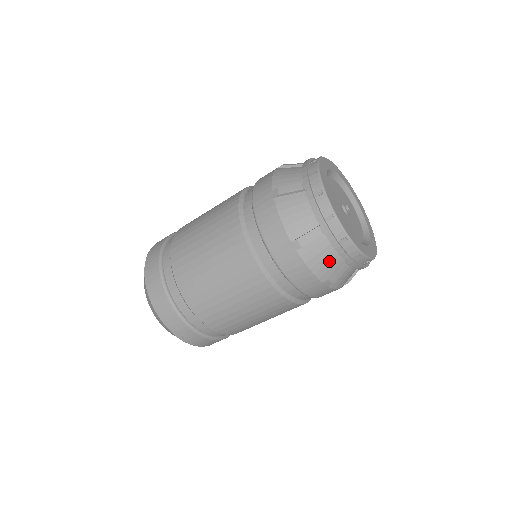
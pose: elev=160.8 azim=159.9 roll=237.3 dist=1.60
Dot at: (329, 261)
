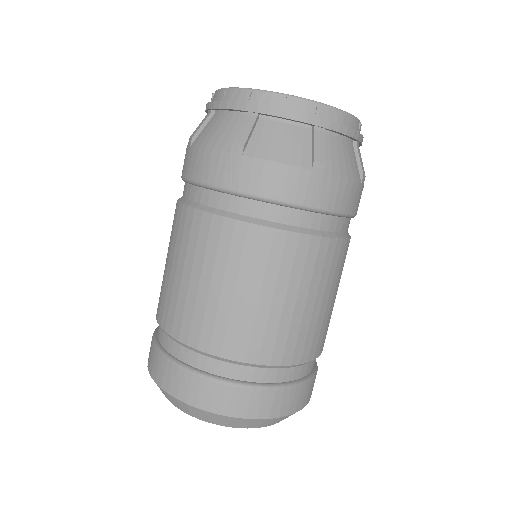
Dot at: (292, 140)
